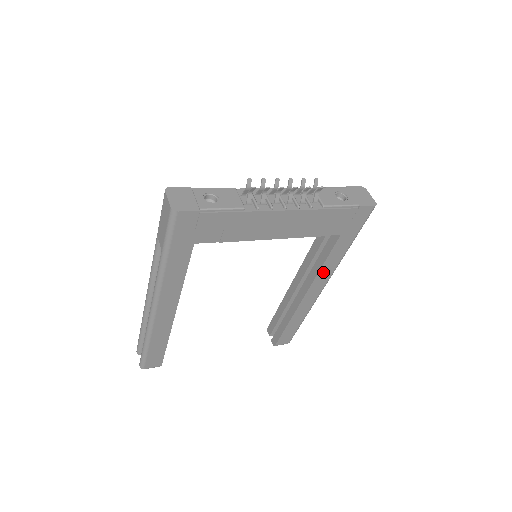
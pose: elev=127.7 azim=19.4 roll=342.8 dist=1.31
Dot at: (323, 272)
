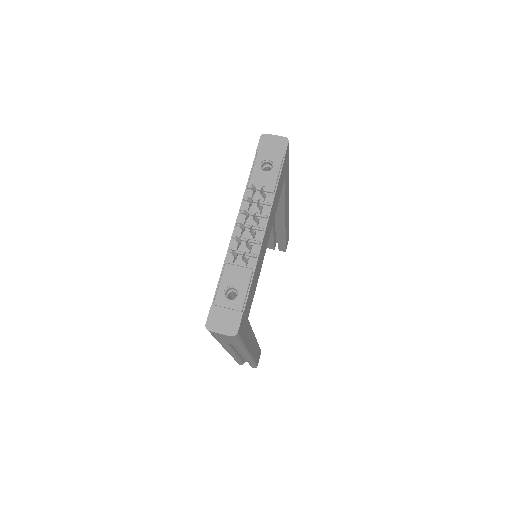
Dot at: (286, 200)
